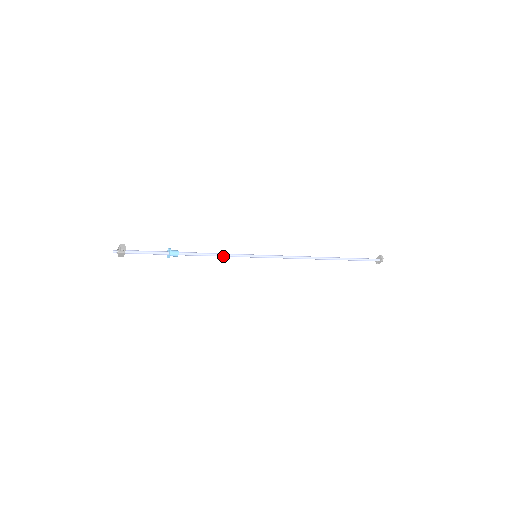
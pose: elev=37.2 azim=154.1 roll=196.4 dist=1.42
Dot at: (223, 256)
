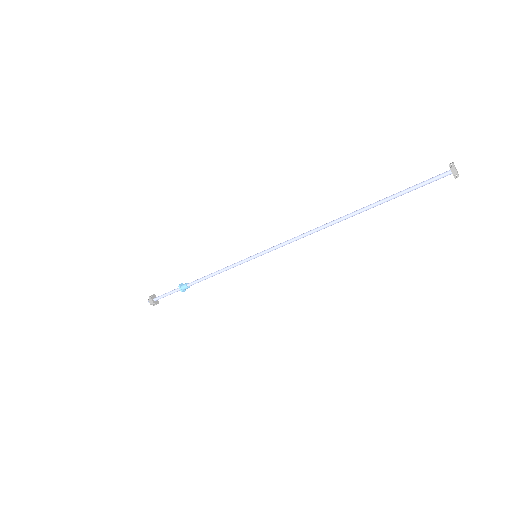
Dot at: (223, 270)
